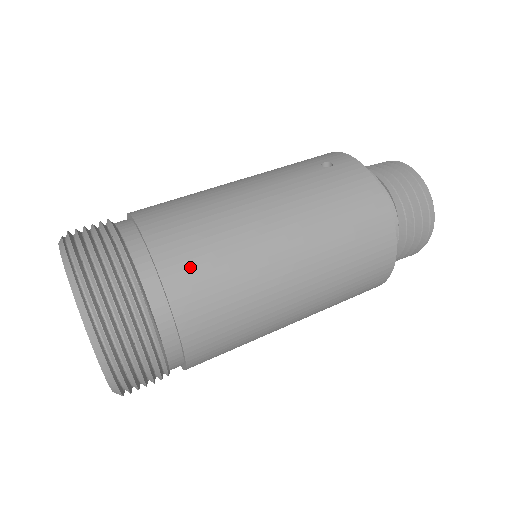
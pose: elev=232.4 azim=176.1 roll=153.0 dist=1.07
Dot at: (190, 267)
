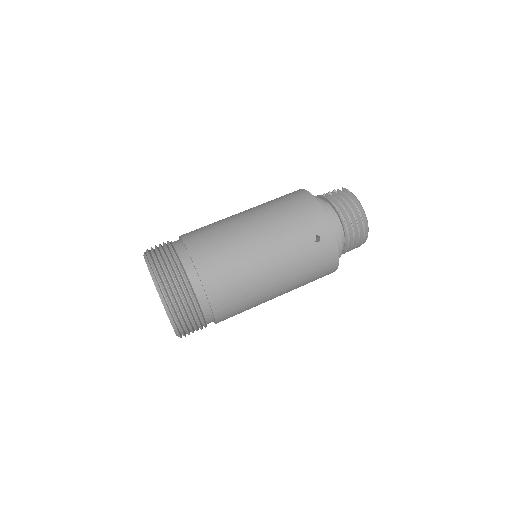
Dot at: (229, 310)
